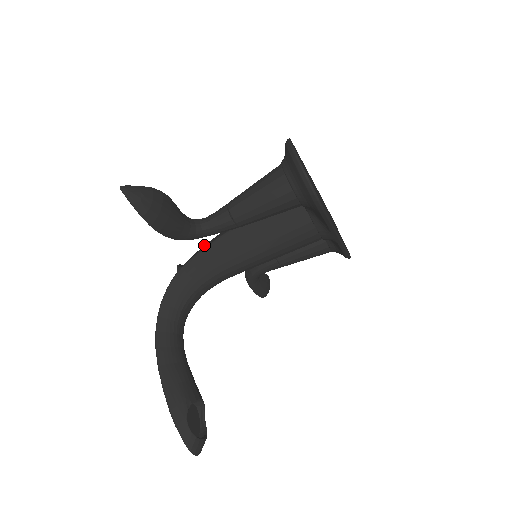
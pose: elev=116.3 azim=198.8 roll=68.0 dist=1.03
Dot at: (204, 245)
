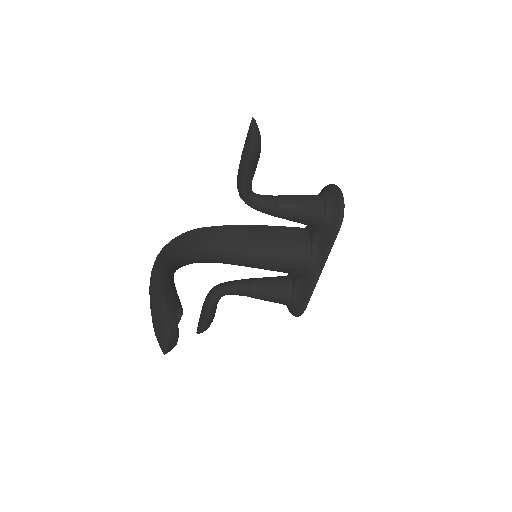
Dot at: occluded
